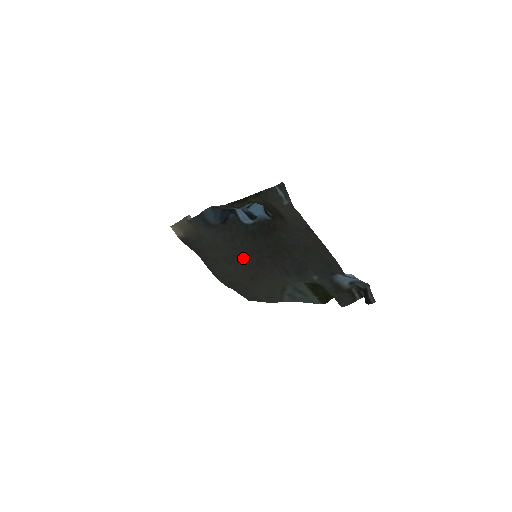
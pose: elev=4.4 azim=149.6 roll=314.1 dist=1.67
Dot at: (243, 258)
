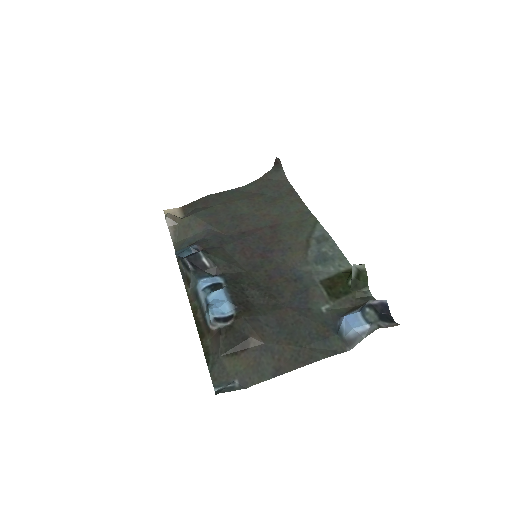
Dot at: (247, 237)
